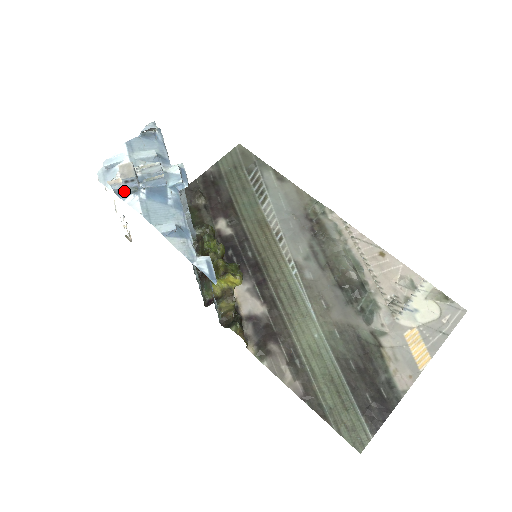
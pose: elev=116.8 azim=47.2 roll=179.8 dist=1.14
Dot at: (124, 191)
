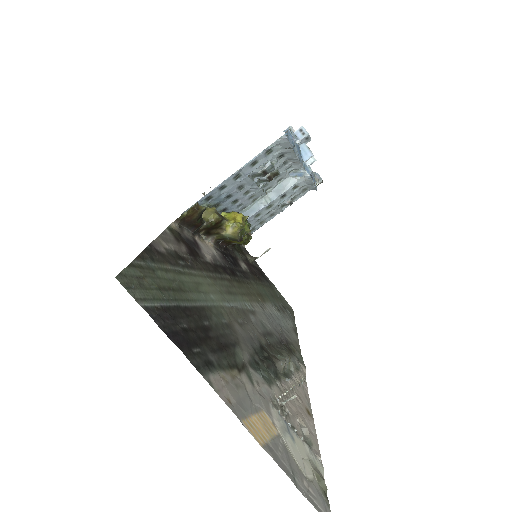
Dot at: occluded
